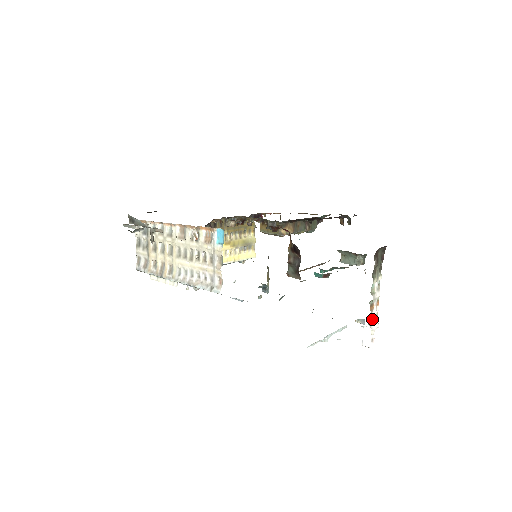
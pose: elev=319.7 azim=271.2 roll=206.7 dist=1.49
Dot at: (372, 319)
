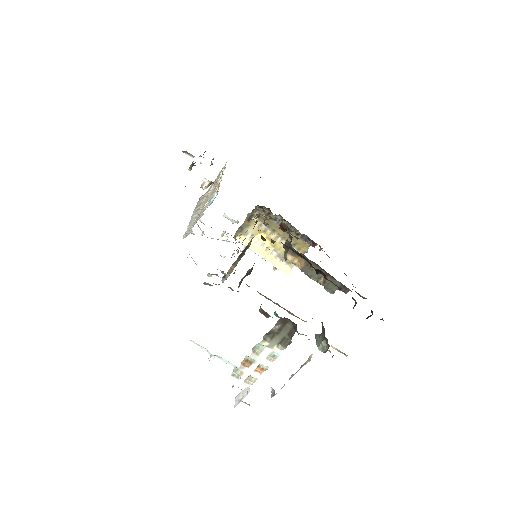
Dot at: (241, 374)
